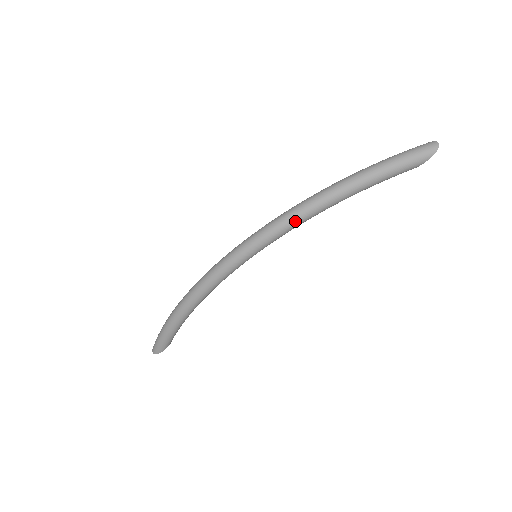
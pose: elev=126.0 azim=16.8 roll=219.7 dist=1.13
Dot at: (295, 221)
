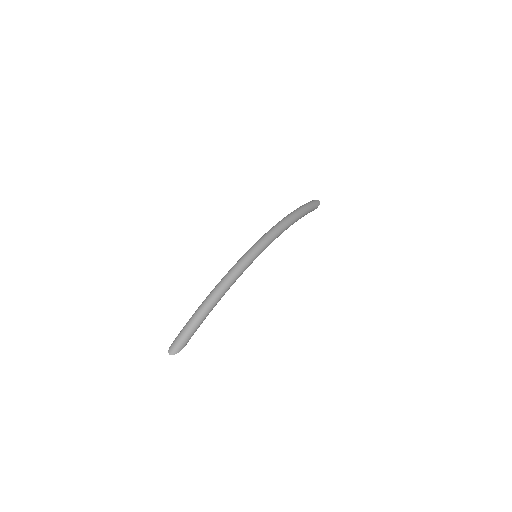
Dot at: (283, 230)
